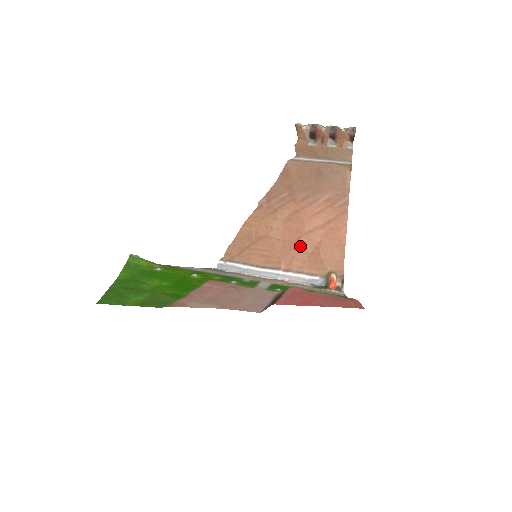
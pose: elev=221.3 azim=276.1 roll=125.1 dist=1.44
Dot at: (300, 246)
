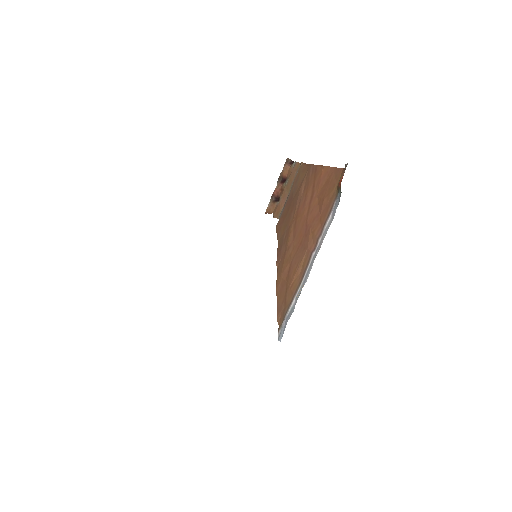
Dot at: (310, 223)
